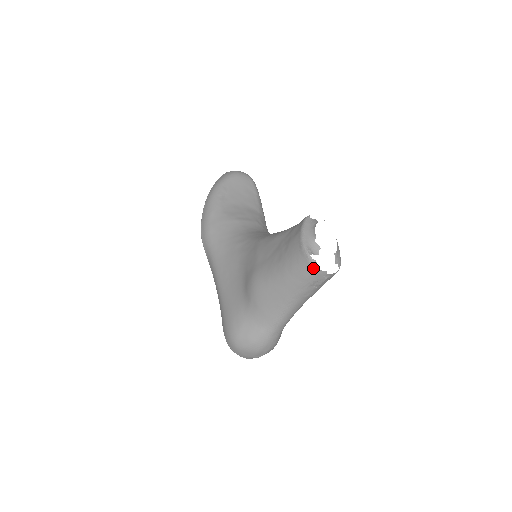
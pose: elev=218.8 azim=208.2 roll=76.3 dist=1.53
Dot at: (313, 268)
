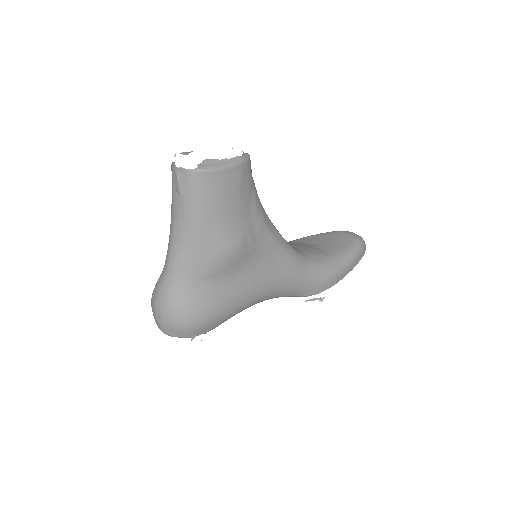
Dot at: occluded
